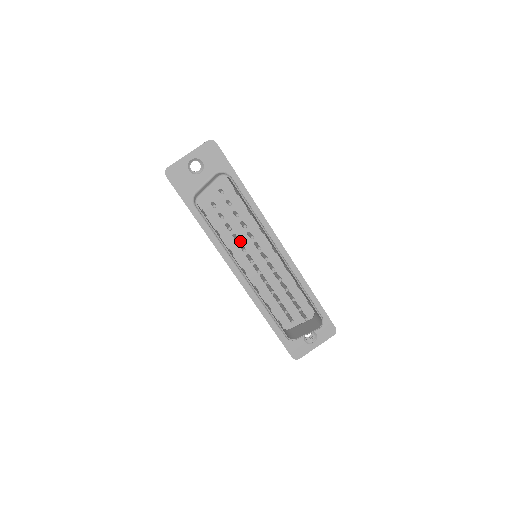
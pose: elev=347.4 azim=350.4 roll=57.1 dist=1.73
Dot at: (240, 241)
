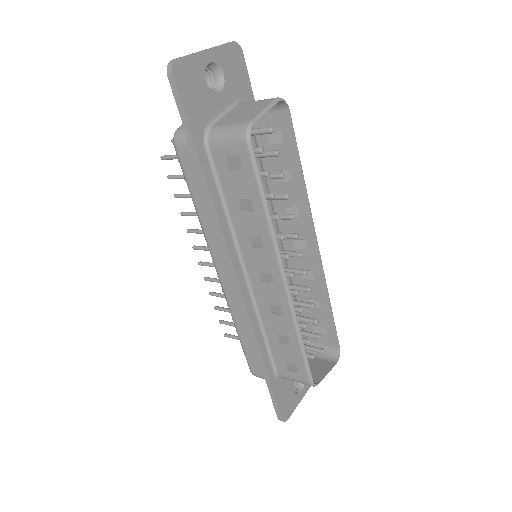
Dot at: occluded
